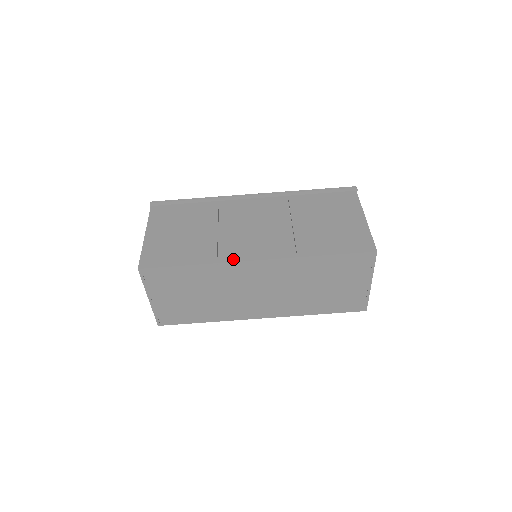
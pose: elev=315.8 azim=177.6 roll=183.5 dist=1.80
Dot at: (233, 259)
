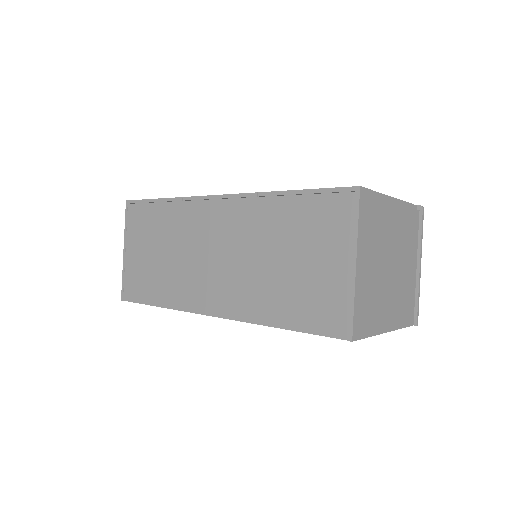
Dot at: occluded
